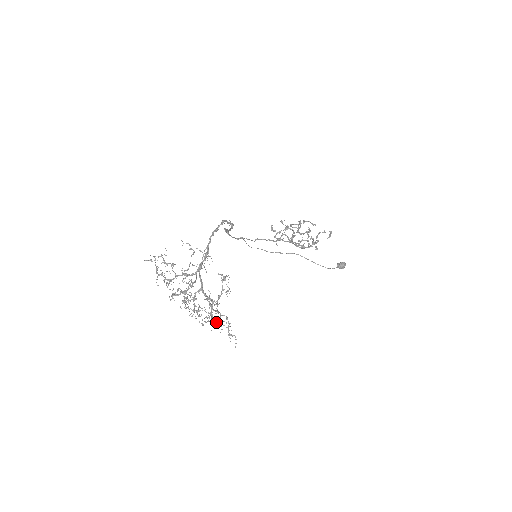
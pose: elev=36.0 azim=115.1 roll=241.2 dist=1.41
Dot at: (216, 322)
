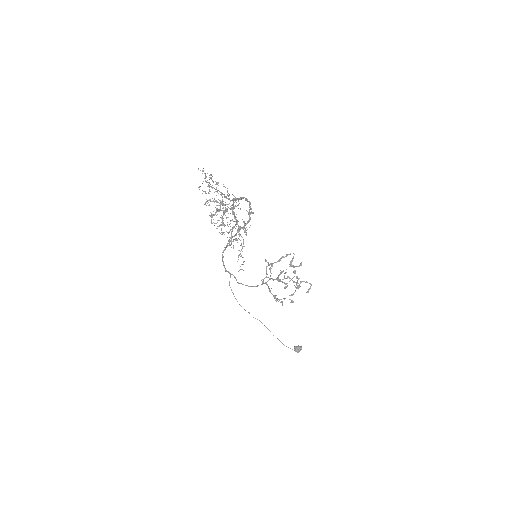
Dot at: (231, 242)
